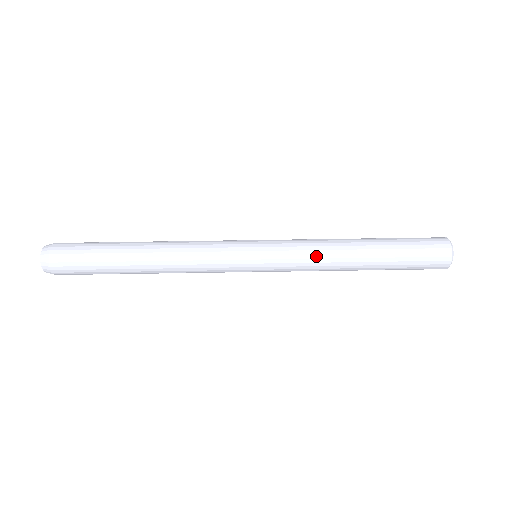
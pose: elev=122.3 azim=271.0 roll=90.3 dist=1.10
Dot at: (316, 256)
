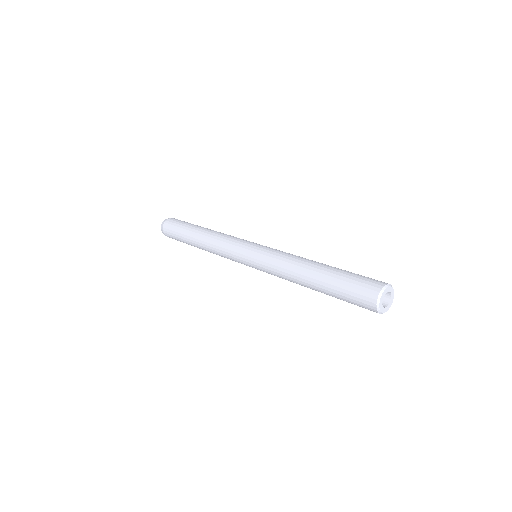
Dot at: (290, 254)
